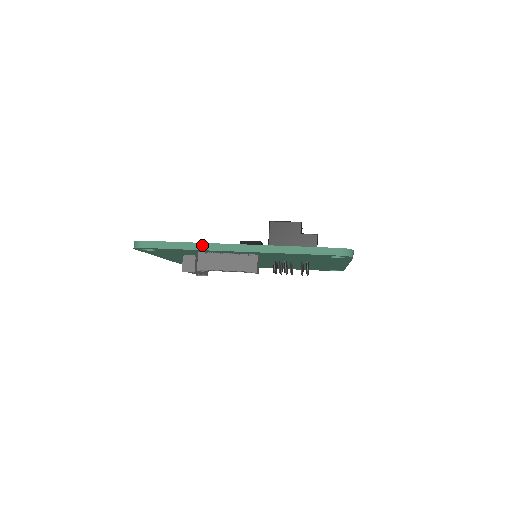
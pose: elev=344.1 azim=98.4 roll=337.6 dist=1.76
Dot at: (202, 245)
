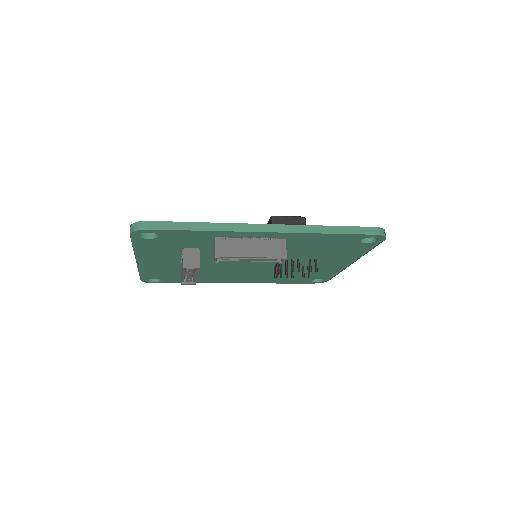
Dot at: (225, 225)
